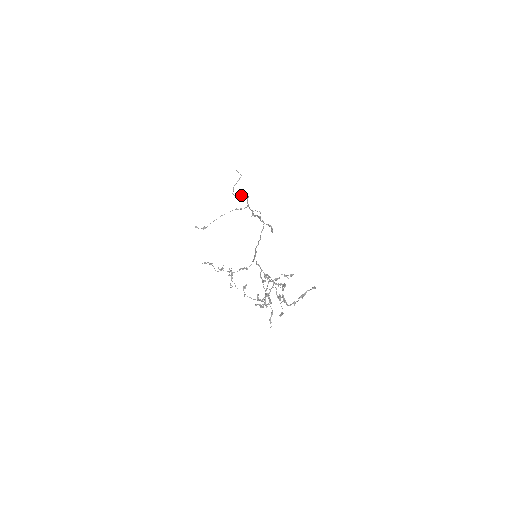
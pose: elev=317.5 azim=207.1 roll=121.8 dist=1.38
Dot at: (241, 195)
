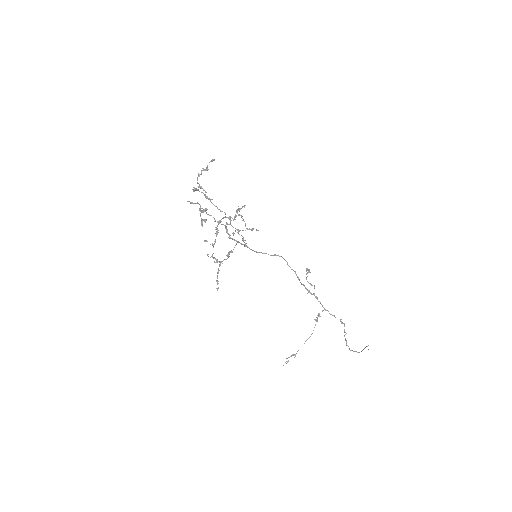
Dot at: (344, 332)
